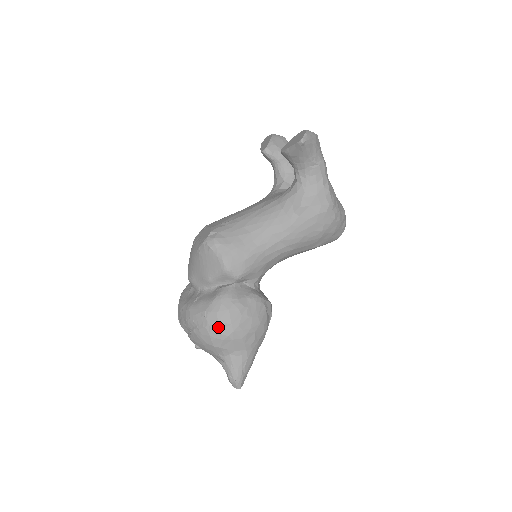
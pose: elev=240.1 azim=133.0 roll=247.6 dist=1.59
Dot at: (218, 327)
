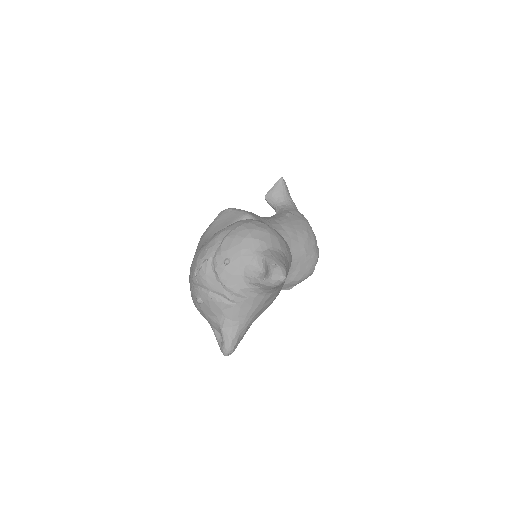
Dot at: (254, 223)
